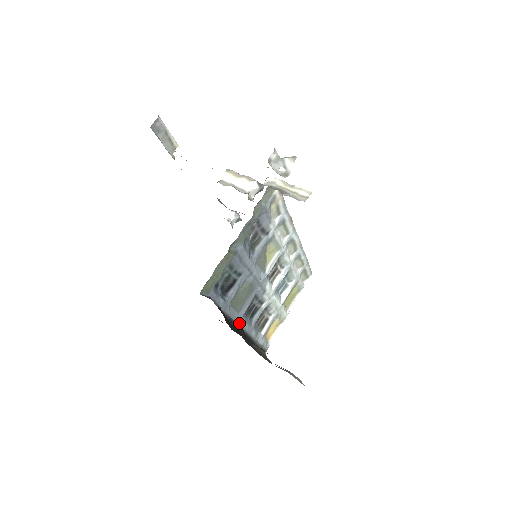
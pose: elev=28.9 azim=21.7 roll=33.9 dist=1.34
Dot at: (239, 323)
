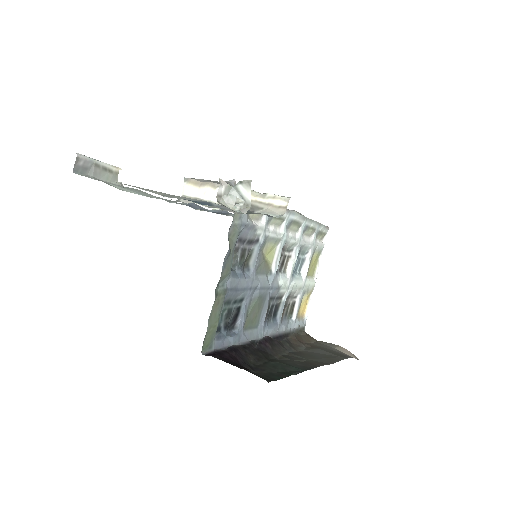
Dot at: (262, 336)
